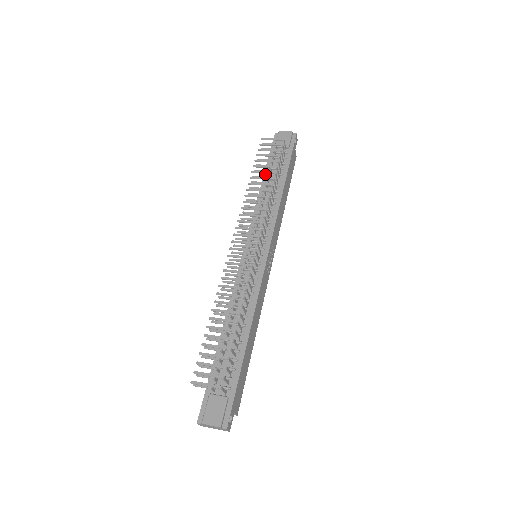
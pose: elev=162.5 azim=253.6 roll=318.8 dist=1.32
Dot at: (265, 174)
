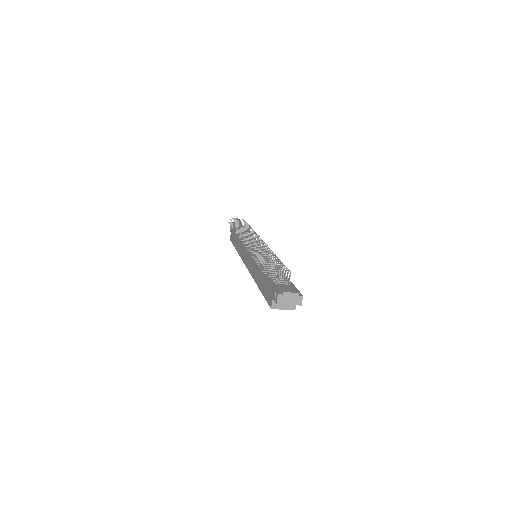
Dot at: occluded
